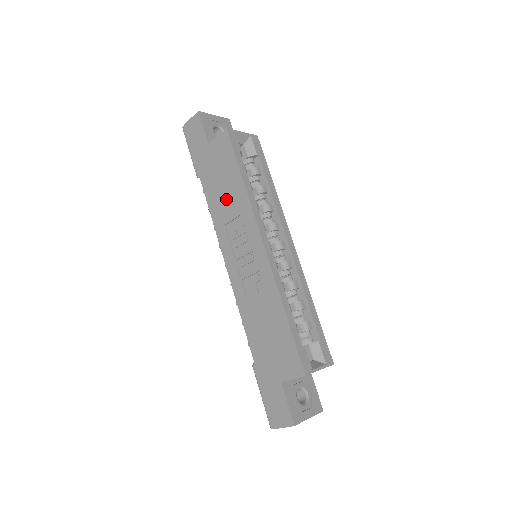
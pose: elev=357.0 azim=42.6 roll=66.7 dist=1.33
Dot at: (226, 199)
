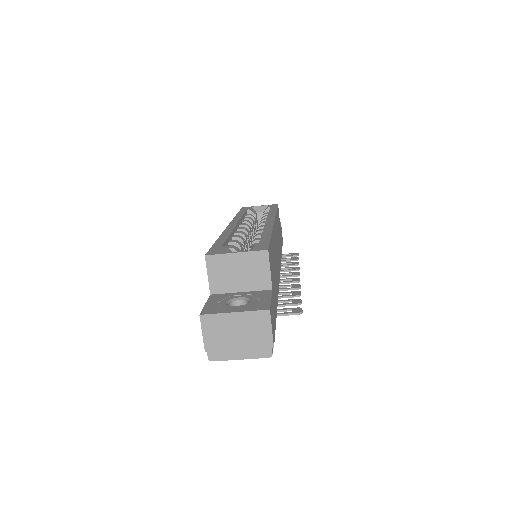
Dot at: occluded
